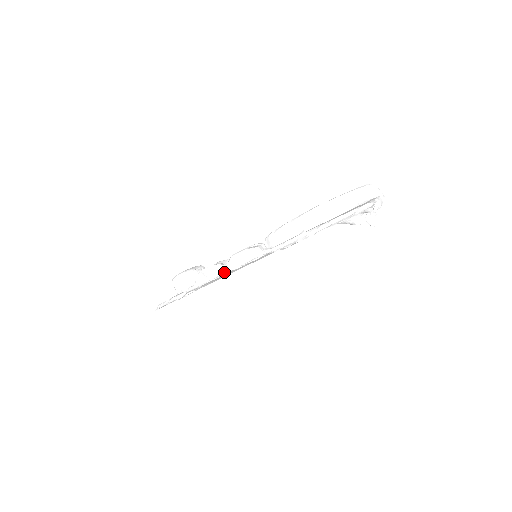
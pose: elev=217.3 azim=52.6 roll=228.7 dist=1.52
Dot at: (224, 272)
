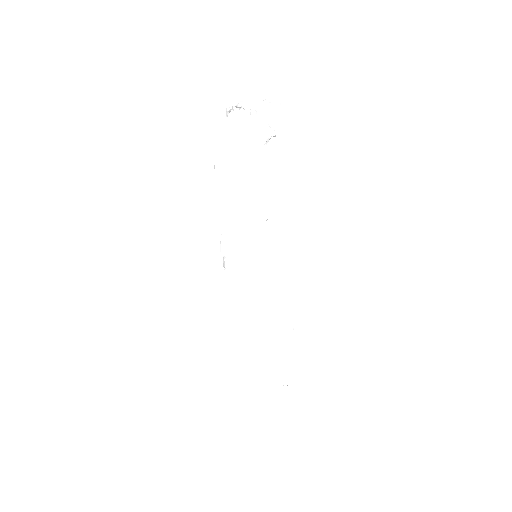
Dot at: (225, 284)
